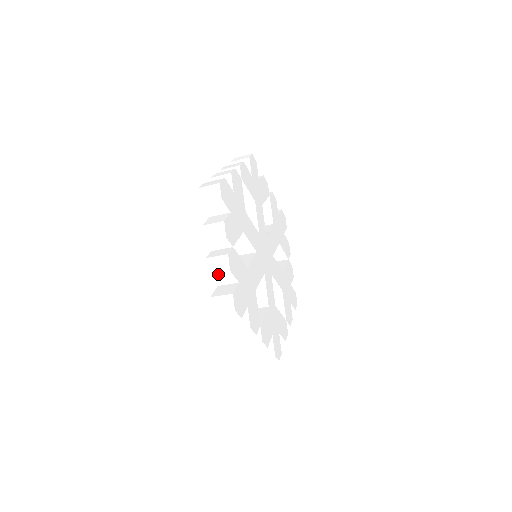
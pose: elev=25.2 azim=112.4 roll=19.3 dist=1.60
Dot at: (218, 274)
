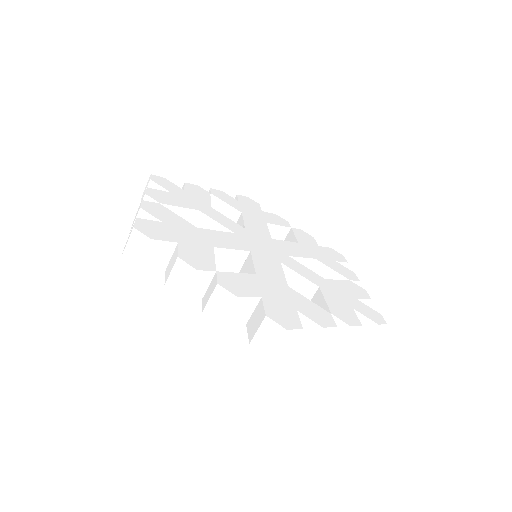
Dot at: (231, 313)
